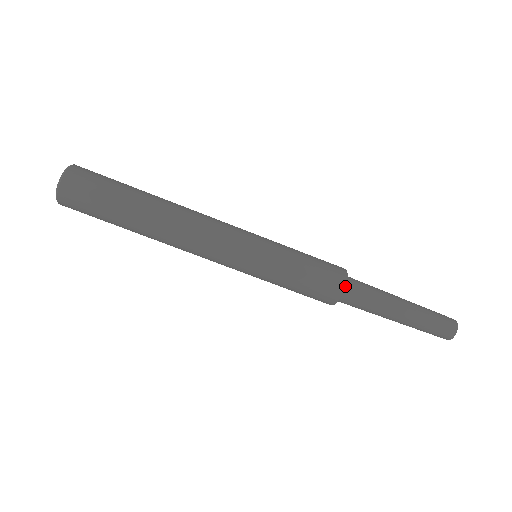
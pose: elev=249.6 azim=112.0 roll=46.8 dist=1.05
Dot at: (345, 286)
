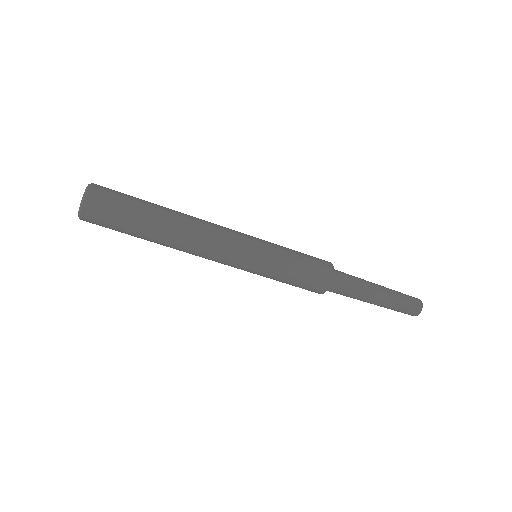
Dot at: (328, 288)
